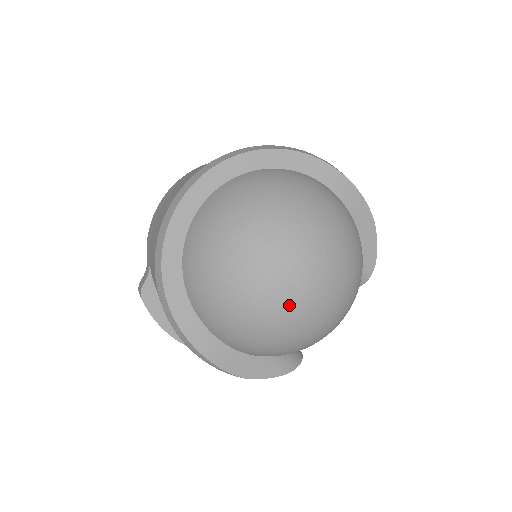
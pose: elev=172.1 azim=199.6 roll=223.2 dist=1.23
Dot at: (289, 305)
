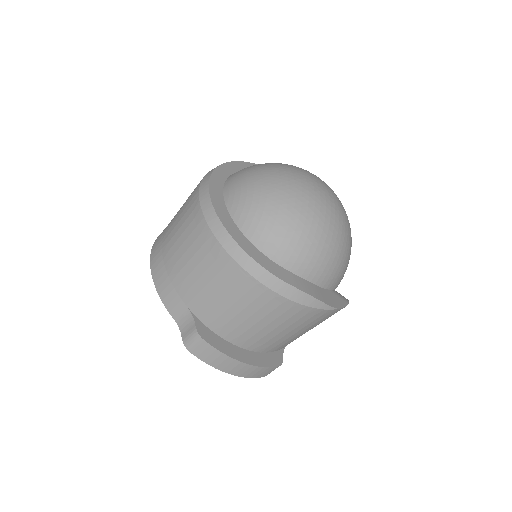
Dot at: (334, 210)
